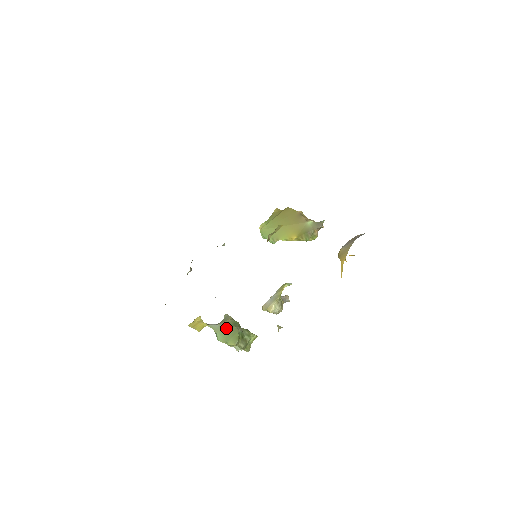
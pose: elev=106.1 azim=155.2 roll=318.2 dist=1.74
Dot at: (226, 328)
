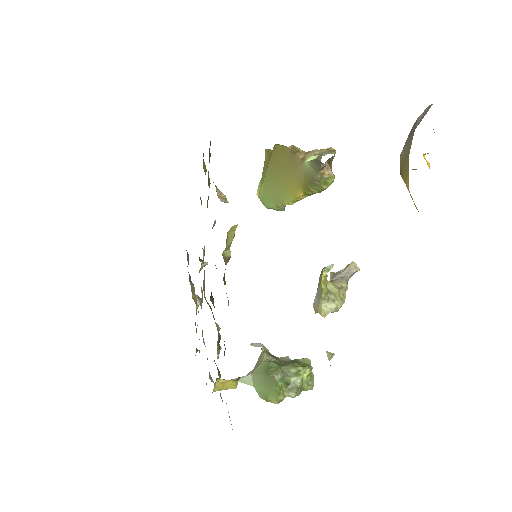
Dot at: (260, 378)
